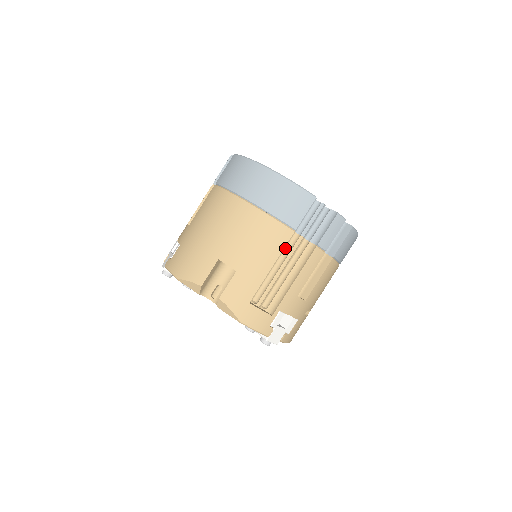
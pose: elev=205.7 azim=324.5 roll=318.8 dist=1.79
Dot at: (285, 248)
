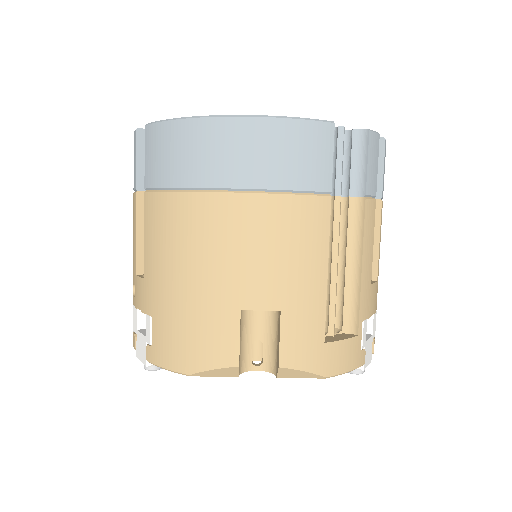
Dot at: occluded
